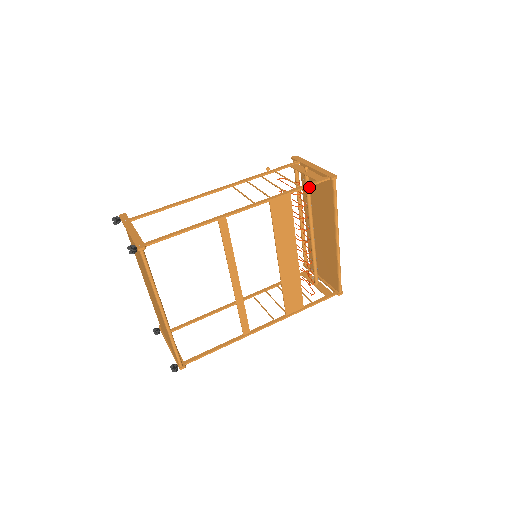
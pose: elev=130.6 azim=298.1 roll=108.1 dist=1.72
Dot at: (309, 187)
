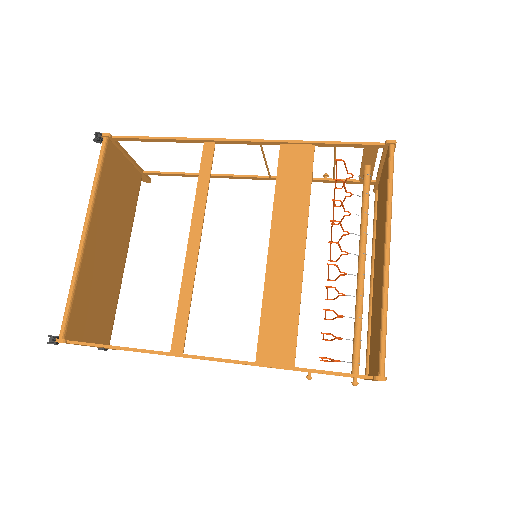
Dot at: (367, 186)
